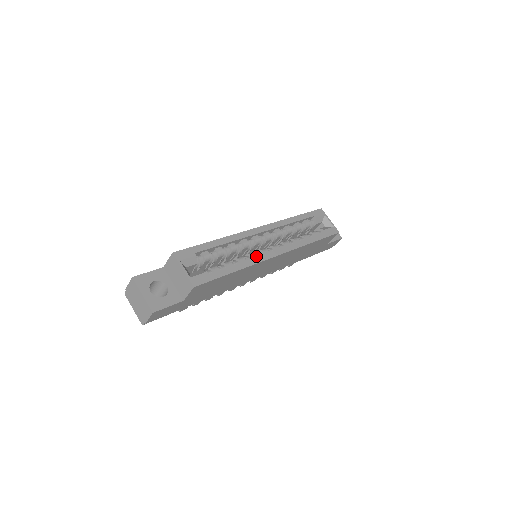
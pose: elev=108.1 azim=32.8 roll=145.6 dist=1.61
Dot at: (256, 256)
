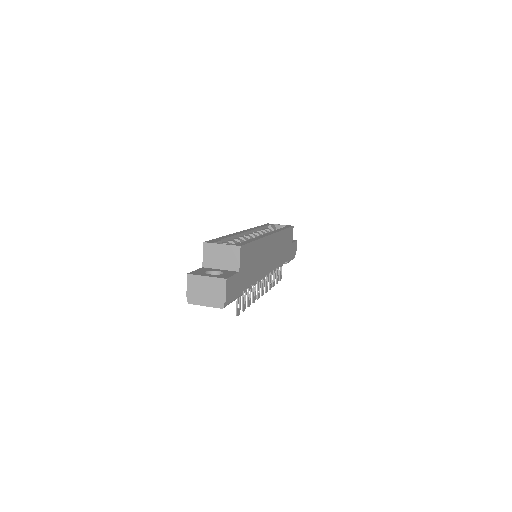
Dot at: occluded
